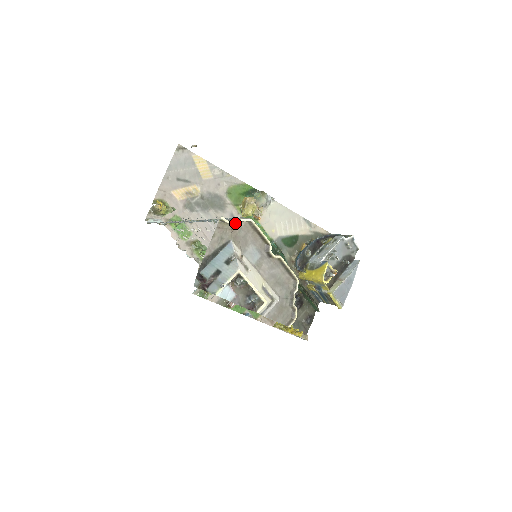
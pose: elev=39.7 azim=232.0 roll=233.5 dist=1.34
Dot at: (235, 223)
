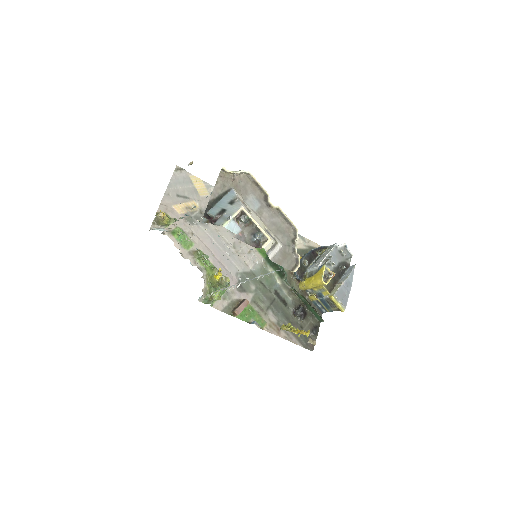
Dot at: (235, 173)
